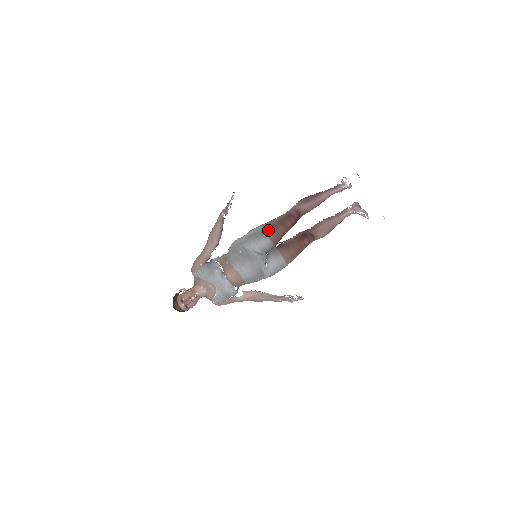
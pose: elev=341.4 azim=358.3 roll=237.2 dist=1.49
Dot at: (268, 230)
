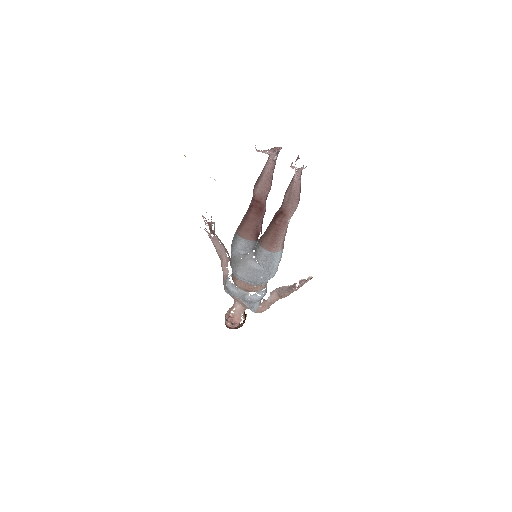
Dot at: (238, 230)
